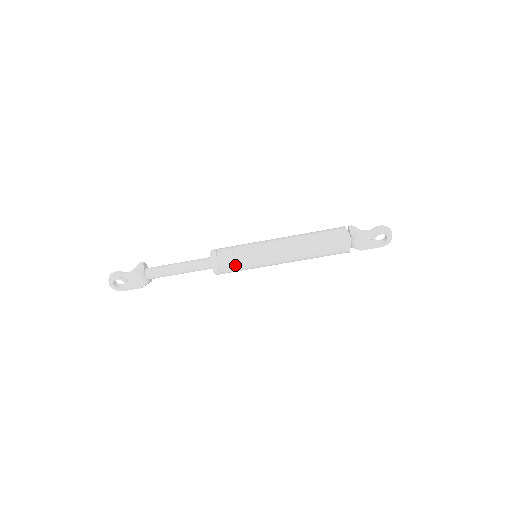
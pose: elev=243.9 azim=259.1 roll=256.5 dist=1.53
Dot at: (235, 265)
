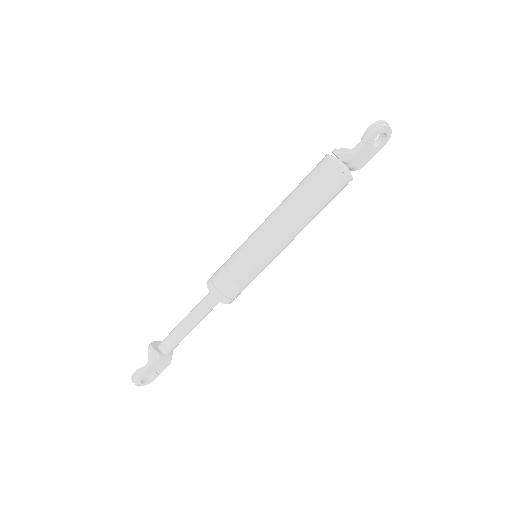
Dot at: (243, 284)
